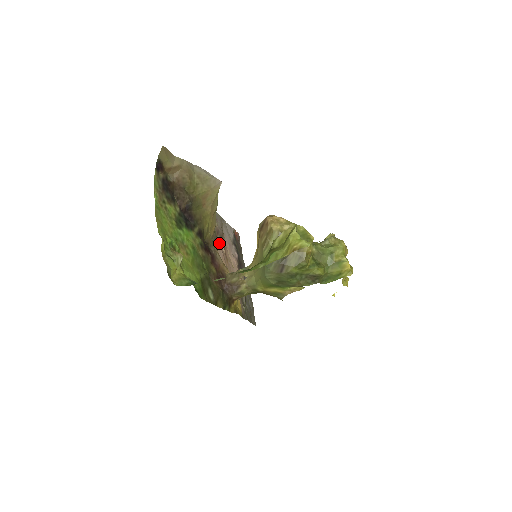
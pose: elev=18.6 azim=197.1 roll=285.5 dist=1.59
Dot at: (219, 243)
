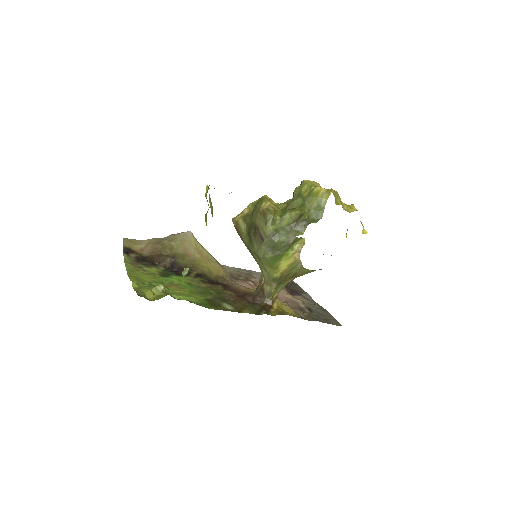
Dot at: (241, 280)
